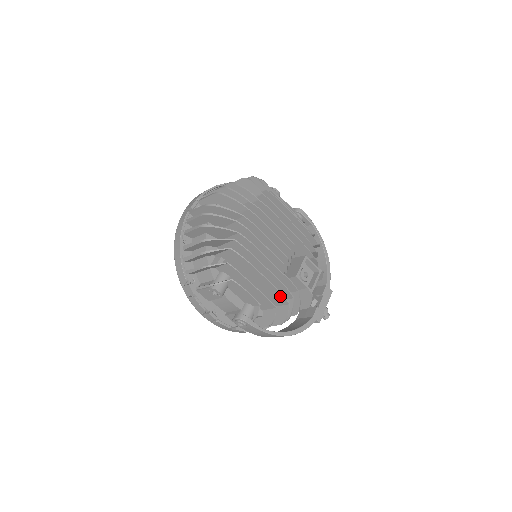
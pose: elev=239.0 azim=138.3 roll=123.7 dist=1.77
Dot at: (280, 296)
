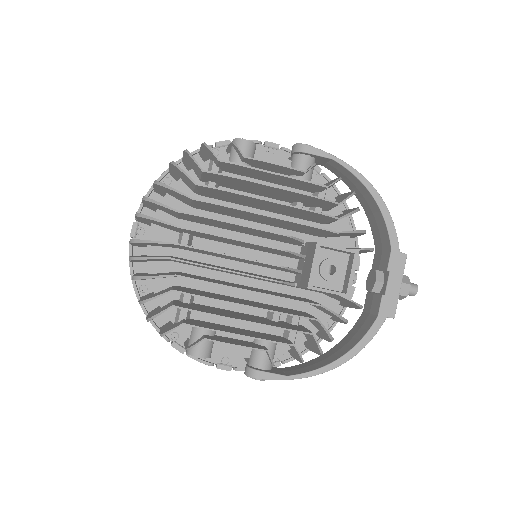
Dot at: (291, 330)
